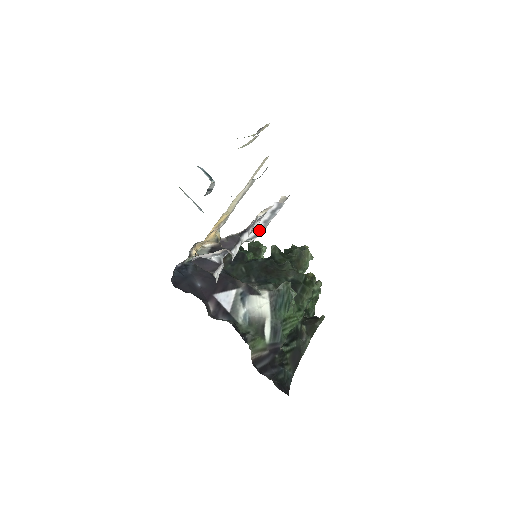
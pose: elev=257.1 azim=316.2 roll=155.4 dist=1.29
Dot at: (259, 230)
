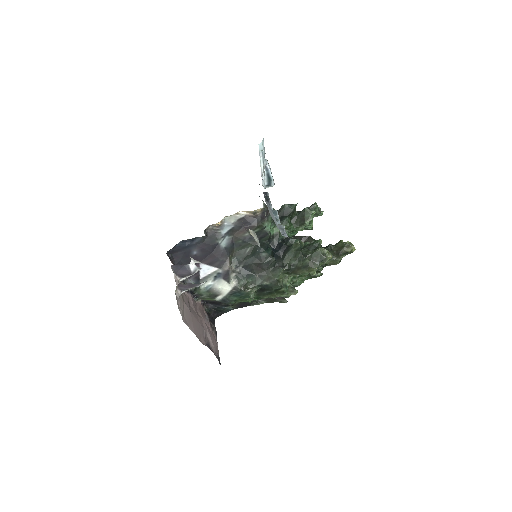
Dot at: occluded
